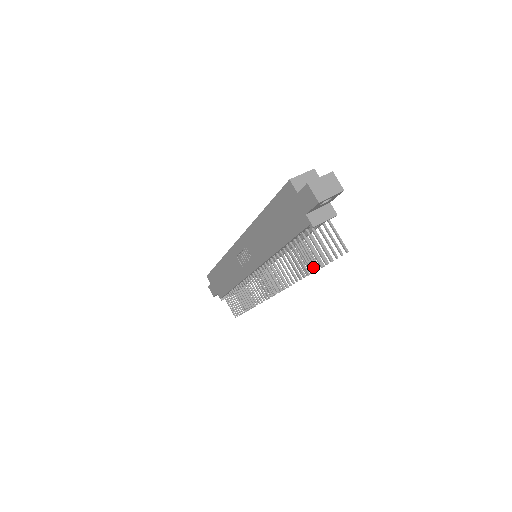
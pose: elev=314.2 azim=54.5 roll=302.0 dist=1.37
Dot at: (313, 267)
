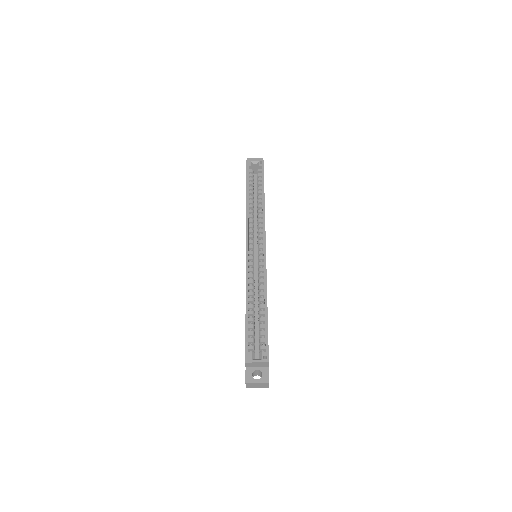
Dot at: occluded
